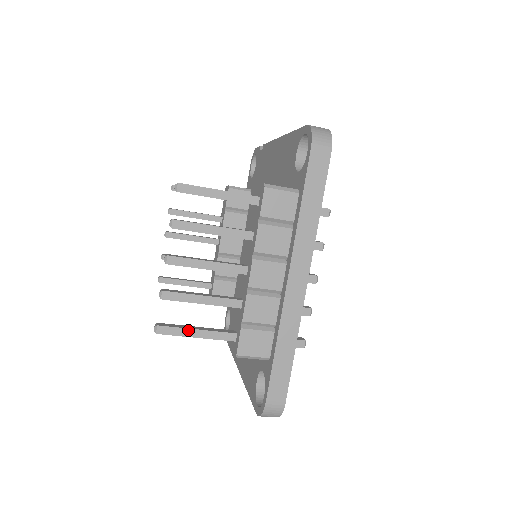
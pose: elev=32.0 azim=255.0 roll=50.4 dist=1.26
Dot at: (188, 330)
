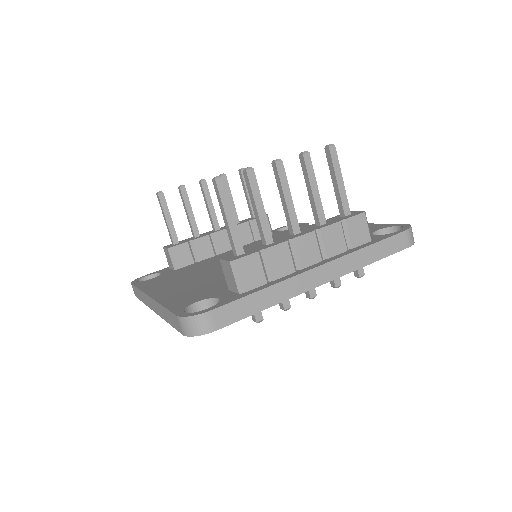
Dot at: (230, 207)
